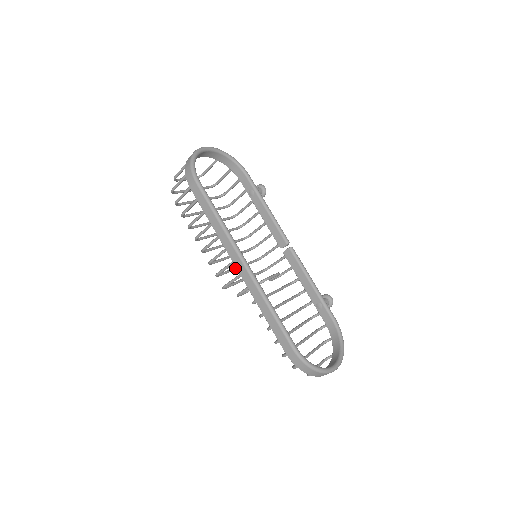
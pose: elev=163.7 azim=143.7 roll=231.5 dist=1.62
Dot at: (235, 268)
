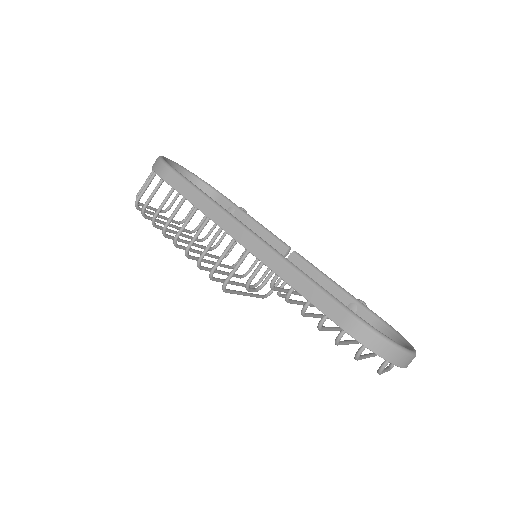
Dot at: (231, 281)
